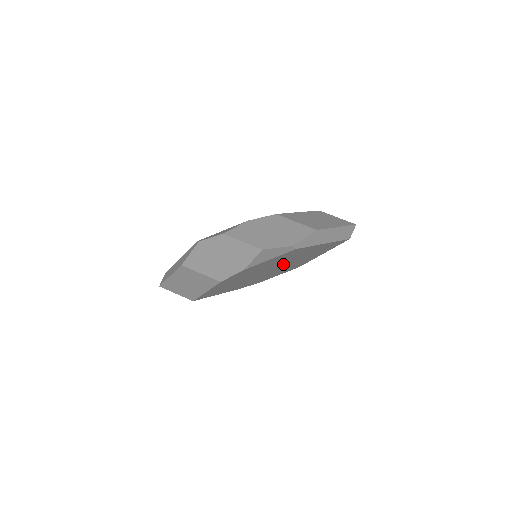
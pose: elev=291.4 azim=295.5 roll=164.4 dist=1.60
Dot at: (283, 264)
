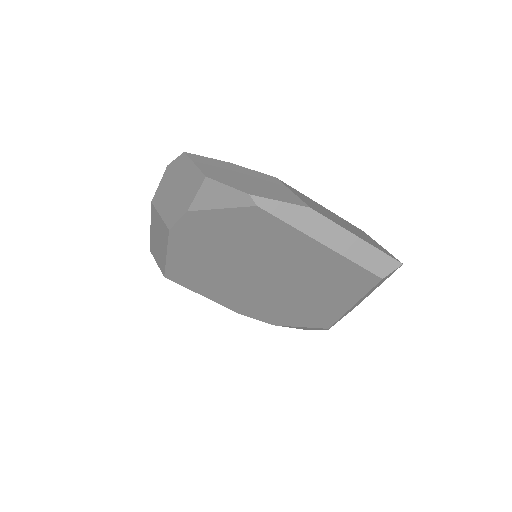
Dot at: (275, 272)
